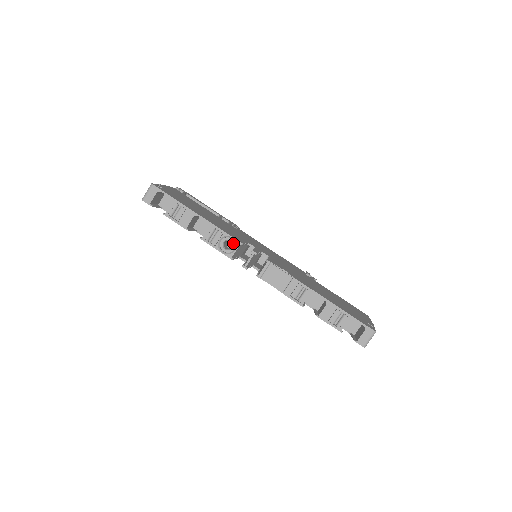
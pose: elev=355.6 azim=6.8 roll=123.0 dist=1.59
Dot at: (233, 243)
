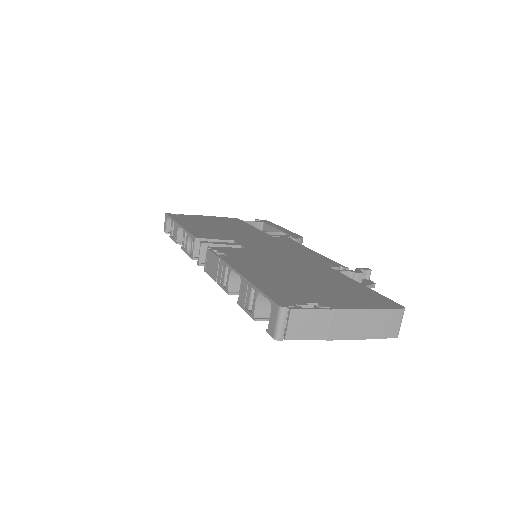
Dot at: occluded
